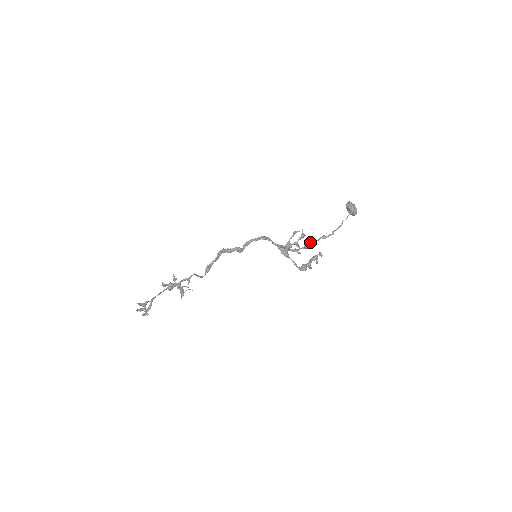
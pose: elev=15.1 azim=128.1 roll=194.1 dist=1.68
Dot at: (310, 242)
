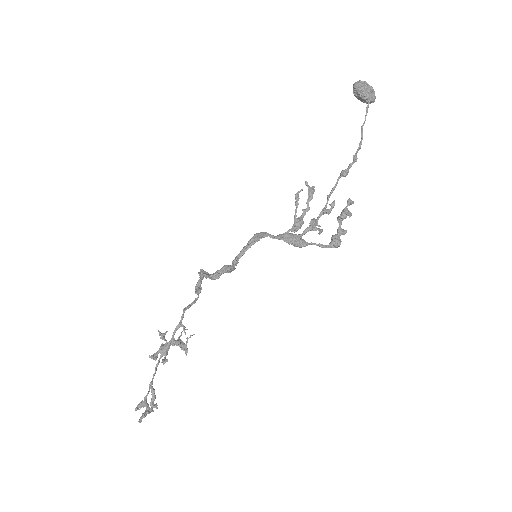
Dot at: (327, 196)
